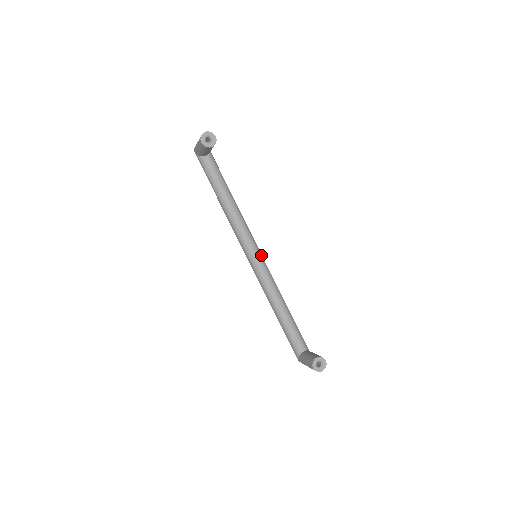
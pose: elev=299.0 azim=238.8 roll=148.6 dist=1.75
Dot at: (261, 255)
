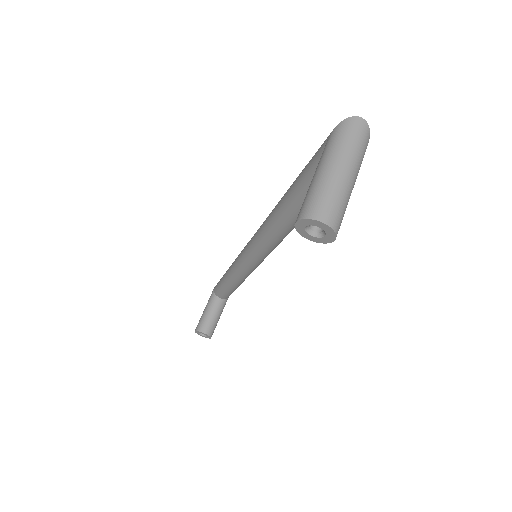
Dot at: occluded
